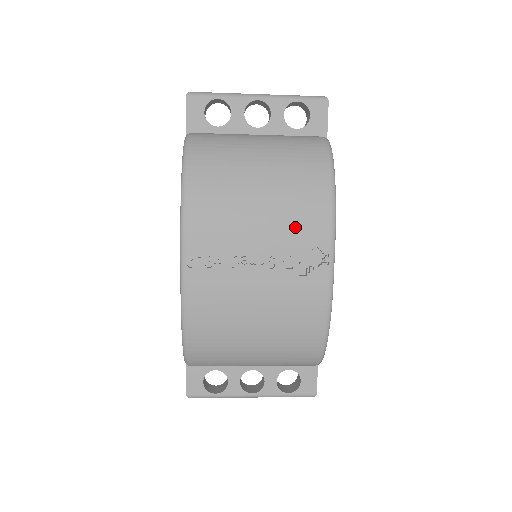
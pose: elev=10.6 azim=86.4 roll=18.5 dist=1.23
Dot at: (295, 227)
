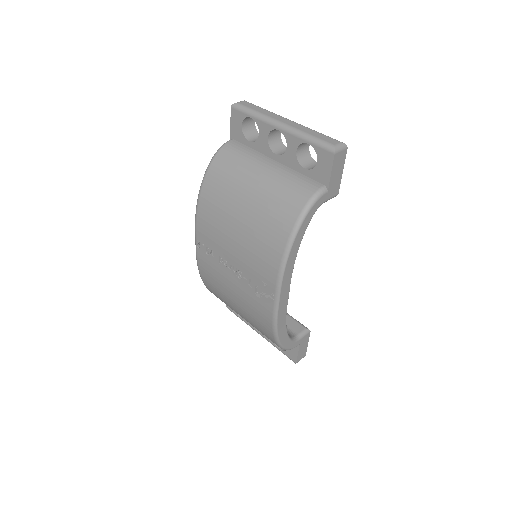
Dot at: (255, 262)
